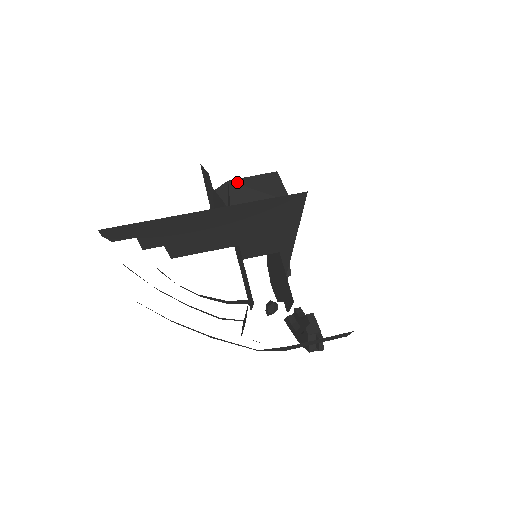
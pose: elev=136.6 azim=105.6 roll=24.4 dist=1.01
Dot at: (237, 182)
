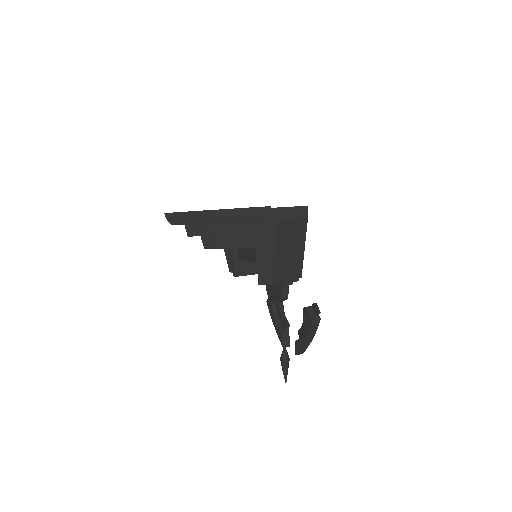
Dot at: occluded
